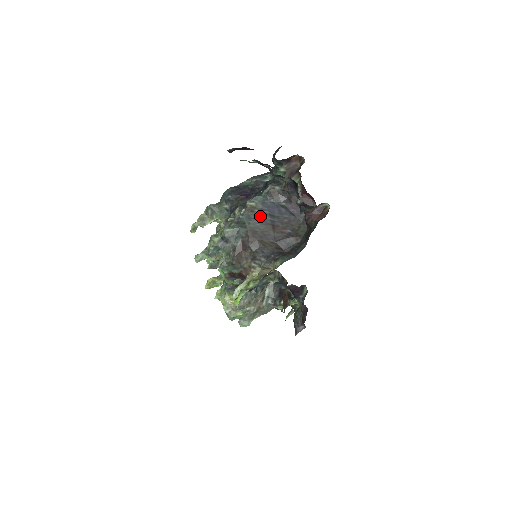
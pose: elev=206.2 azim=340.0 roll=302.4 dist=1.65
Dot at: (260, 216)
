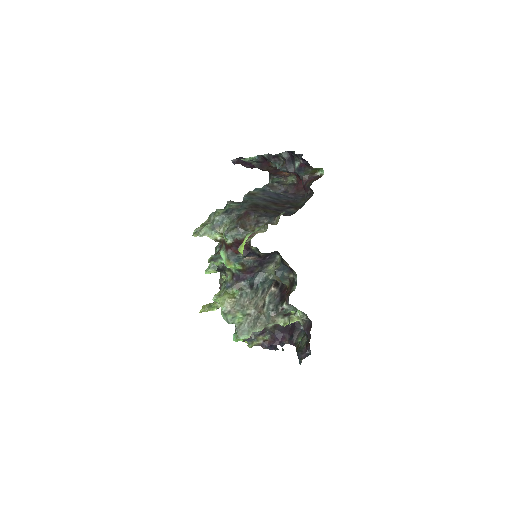
Dot at: (261, 197)
